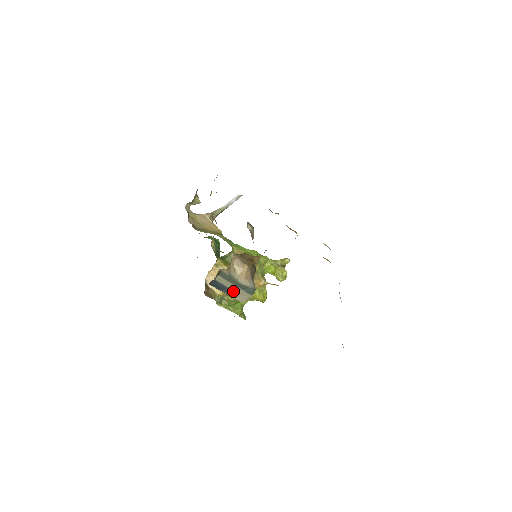
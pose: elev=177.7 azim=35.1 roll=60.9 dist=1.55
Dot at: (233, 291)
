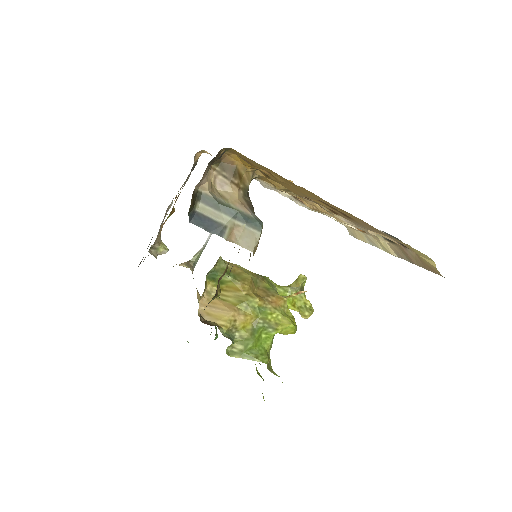
Dot at: (230, 232)
